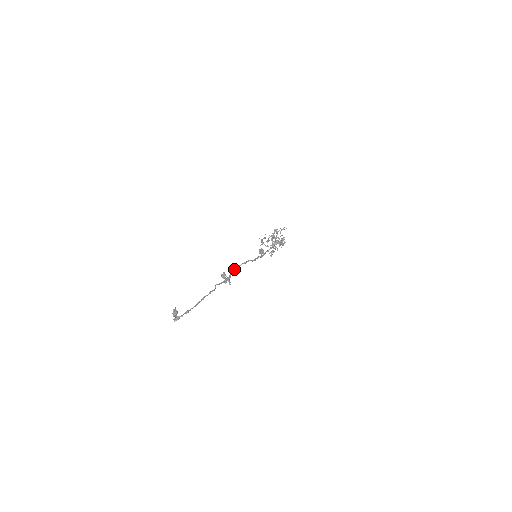
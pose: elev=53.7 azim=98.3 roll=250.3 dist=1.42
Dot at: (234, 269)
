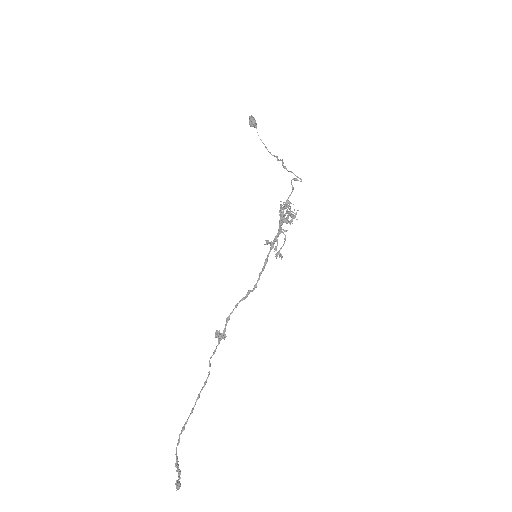
Dot at: (230, 314)
